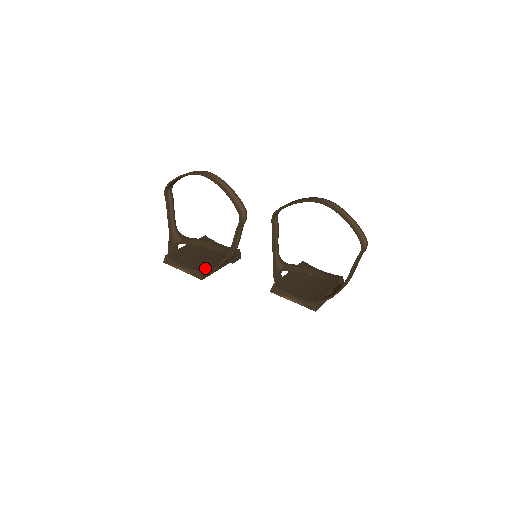
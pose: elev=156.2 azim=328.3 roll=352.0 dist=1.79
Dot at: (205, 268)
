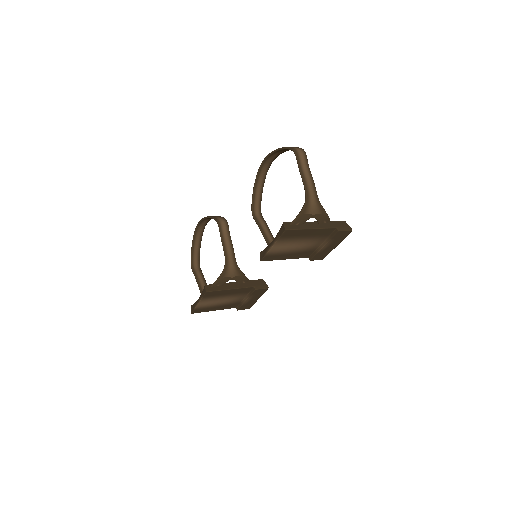
Dot at: (211, 285)
